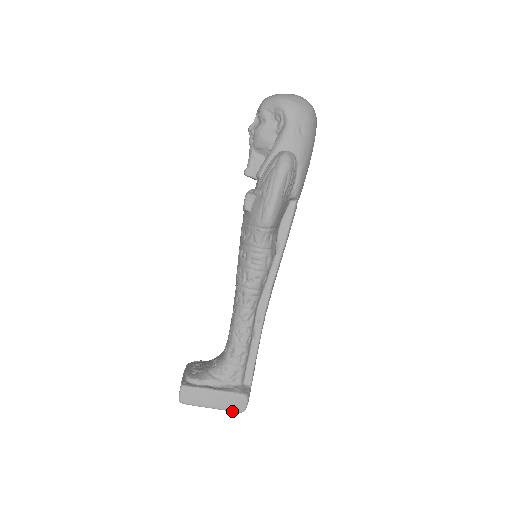
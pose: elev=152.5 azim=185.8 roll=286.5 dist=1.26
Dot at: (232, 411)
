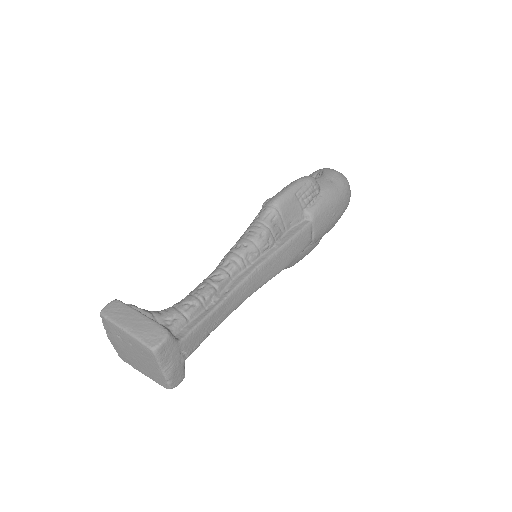
Dot at: (143, 342)
